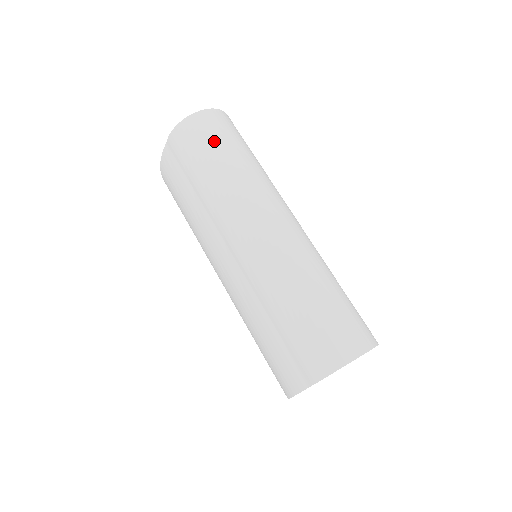
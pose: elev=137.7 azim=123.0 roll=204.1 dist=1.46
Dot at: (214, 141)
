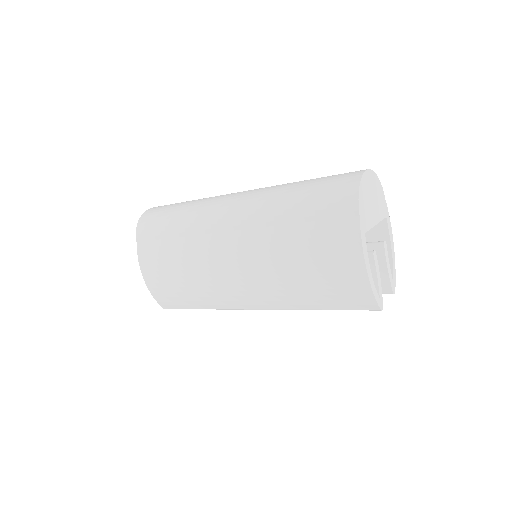
Dot at: (170, 206)
